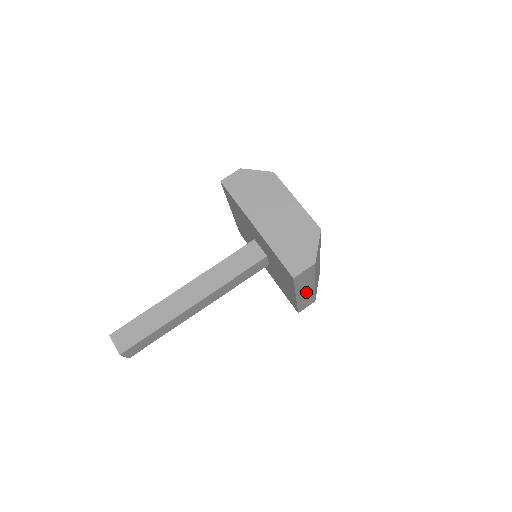
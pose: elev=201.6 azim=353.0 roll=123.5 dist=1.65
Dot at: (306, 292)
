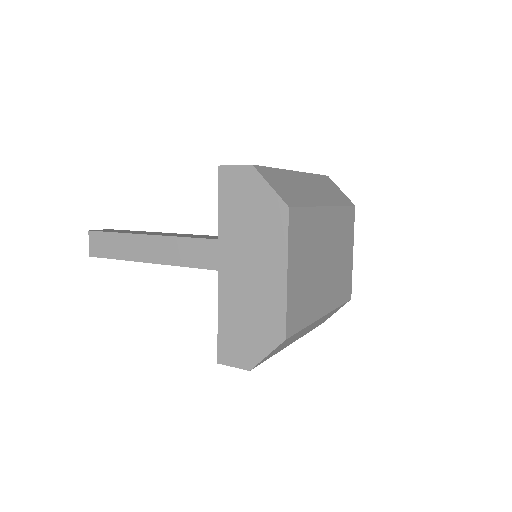
Dot at: occluded
